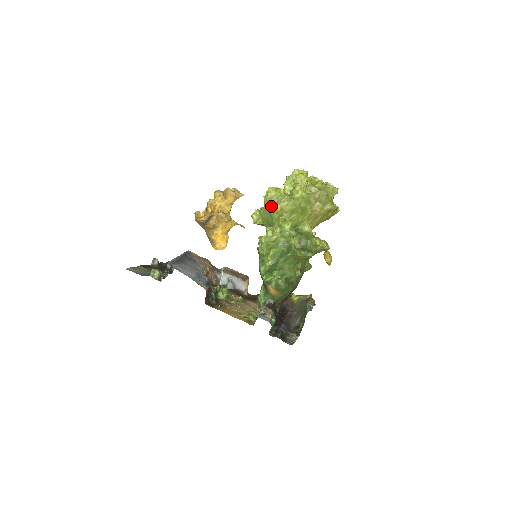
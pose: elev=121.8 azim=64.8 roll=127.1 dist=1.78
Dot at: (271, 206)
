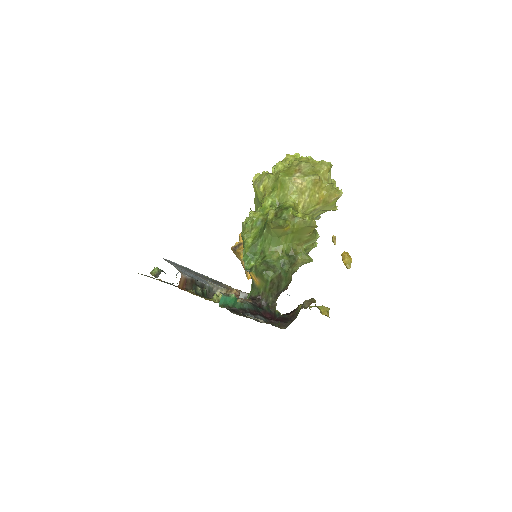
Dot at: (256, 189)
